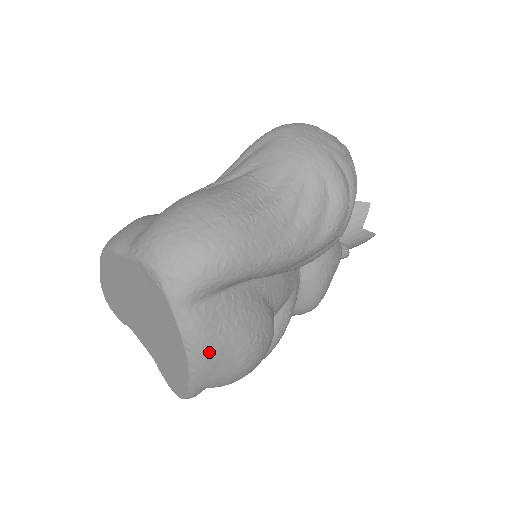
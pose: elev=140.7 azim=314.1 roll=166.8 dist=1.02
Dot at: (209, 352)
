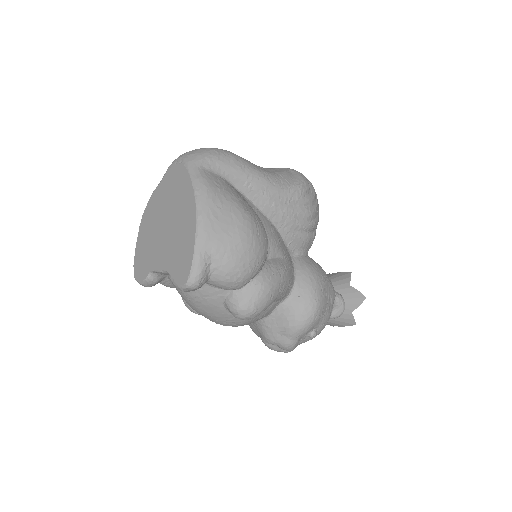
Dot at: (212, 198)
